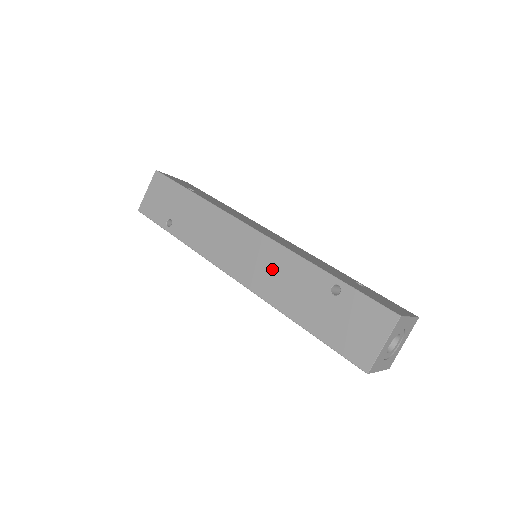
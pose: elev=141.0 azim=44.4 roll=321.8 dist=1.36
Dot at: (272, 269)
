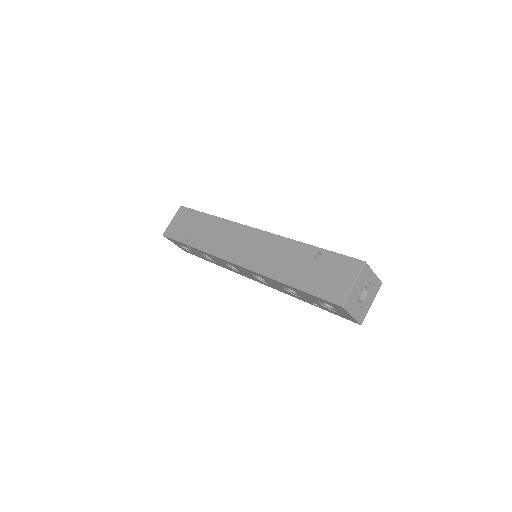
Dot at: (269, 252)
